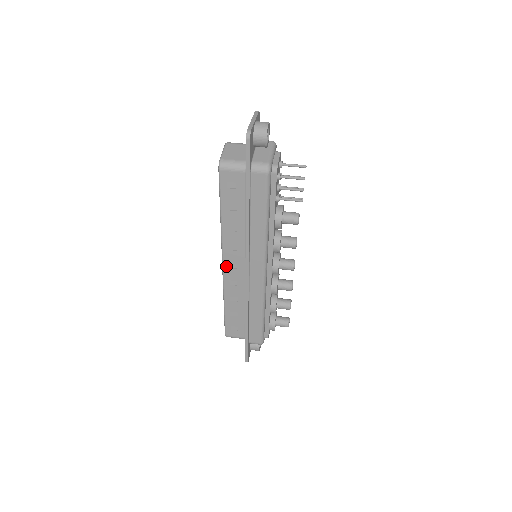
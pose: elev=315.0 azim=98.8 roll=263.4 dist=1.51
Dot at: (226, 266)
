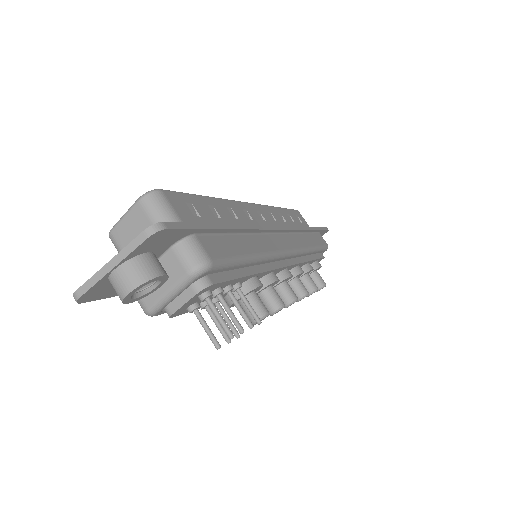
Dot at: occluded
